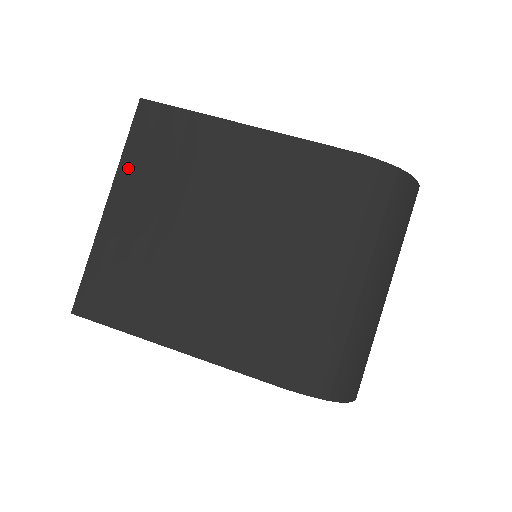
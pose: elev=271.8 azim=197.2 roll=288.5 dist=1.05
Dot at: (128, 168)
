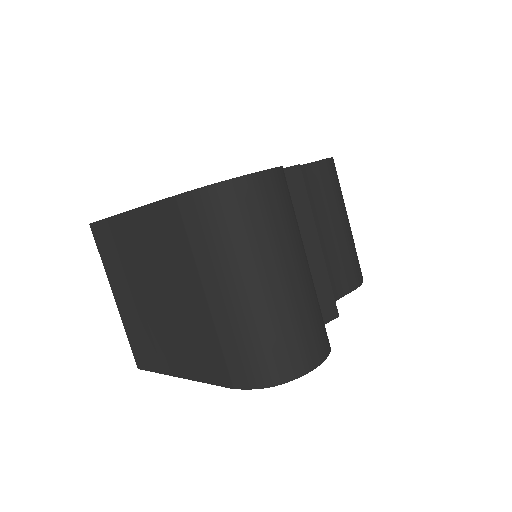
Dot at: (108, 271)
